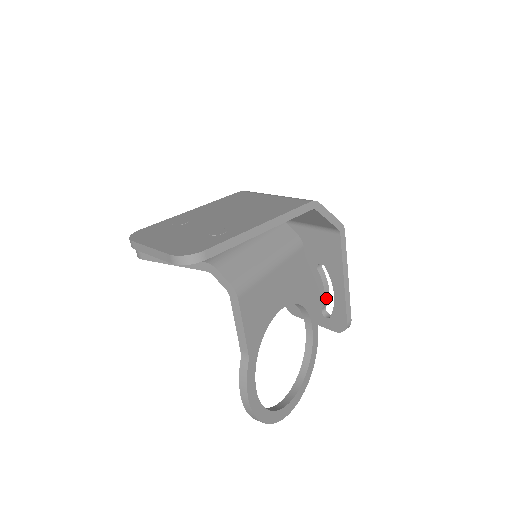
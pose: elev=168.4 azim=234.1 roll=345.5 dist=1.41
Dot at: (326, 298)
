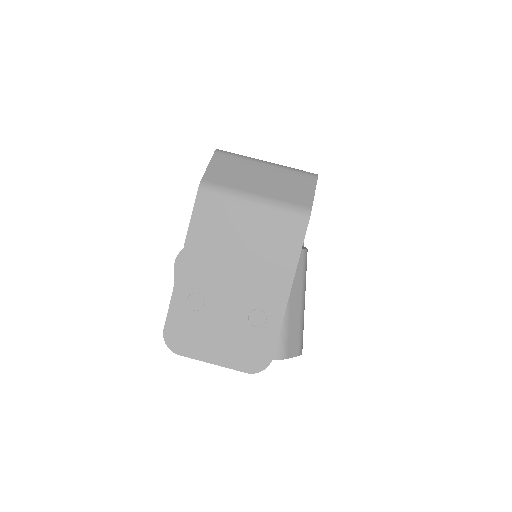
Dot at: occluded
